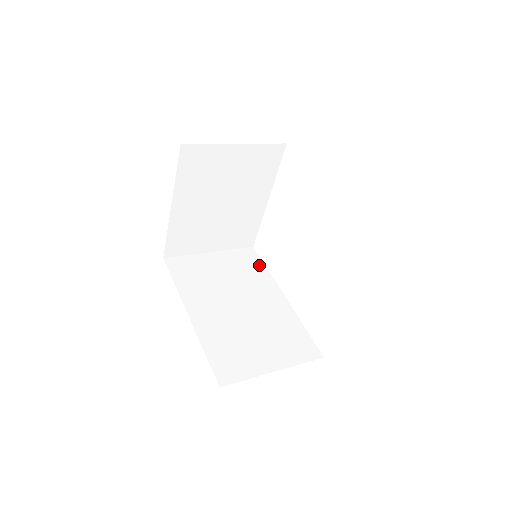
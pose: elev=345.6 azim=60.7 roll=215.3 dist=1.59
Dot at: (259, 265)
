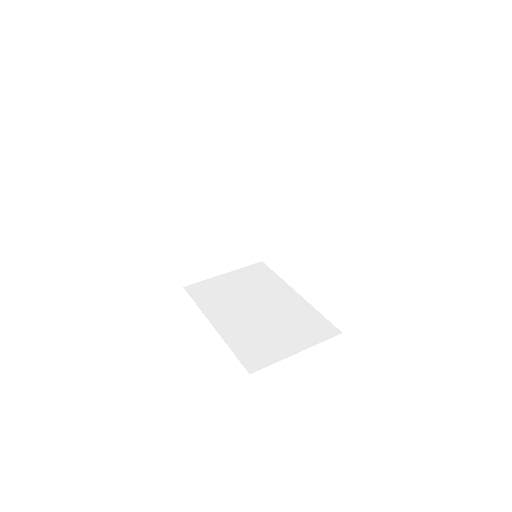
Dot at: (270, 274)
